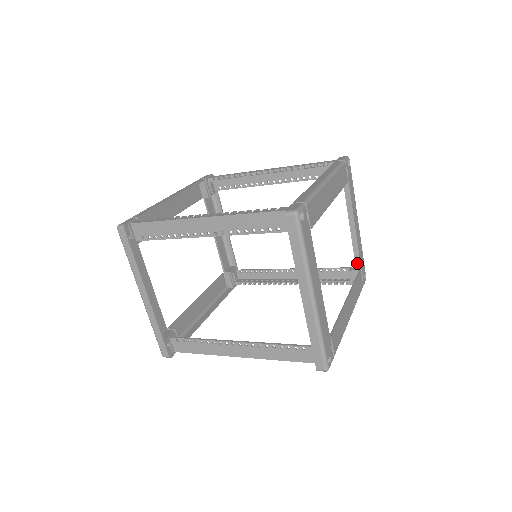
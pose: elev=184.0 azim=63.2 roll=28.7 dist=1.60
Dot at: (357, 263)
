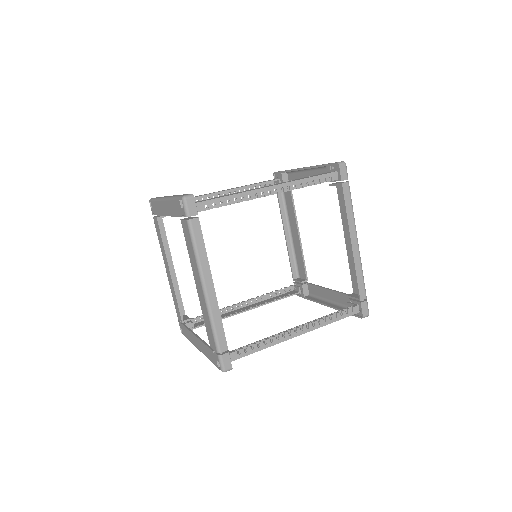
Dot at: (283, 174)
